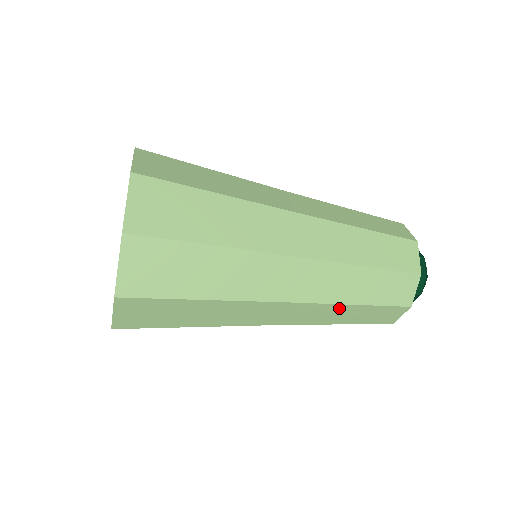
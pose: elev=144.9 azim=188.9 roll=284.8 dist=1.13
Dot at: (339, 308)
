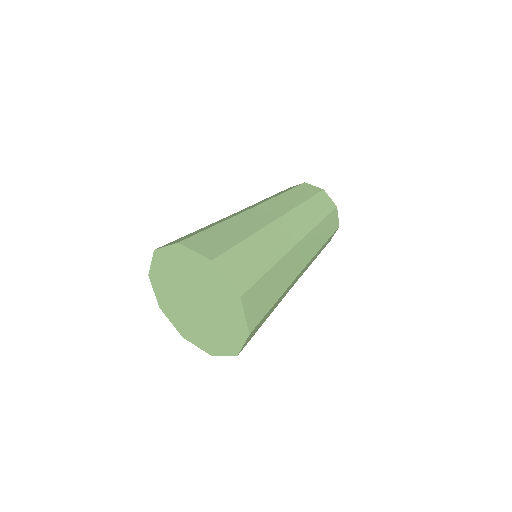
Dot at: (317, 231)
